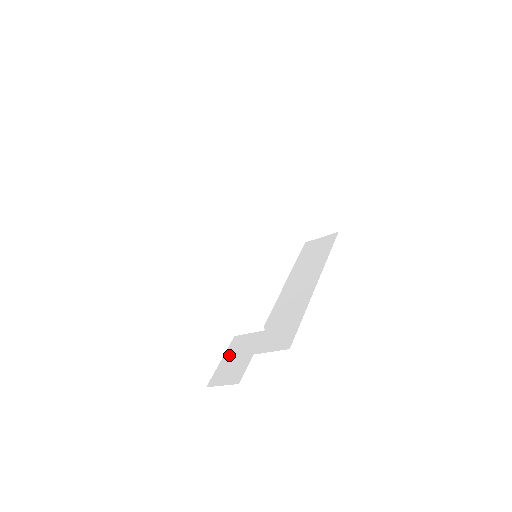
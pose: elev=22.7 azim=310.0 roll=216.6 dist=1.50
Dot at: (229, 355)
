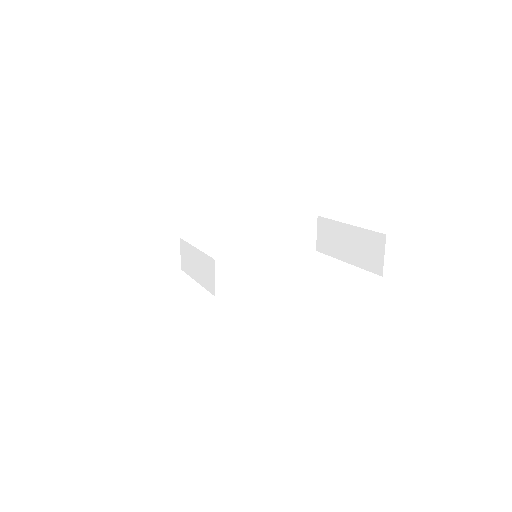
Dot at: occluded
